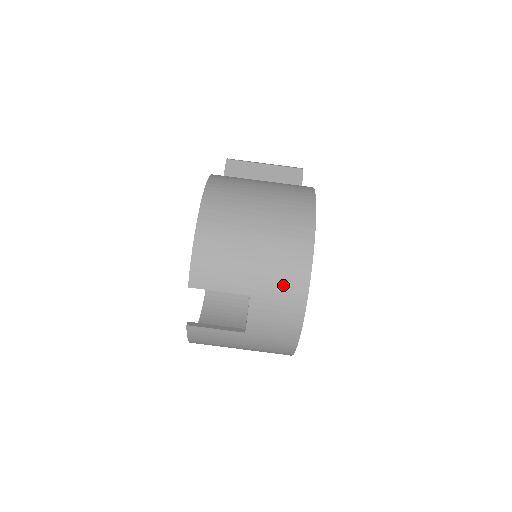
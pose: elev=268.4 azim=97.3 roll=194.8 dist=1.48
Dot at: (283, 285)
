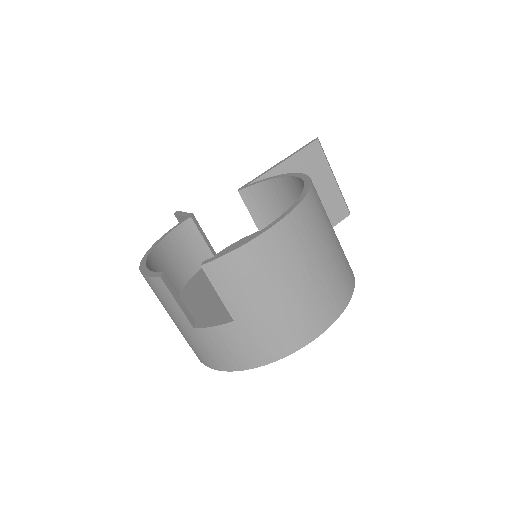
Dot at: (263, 341)
